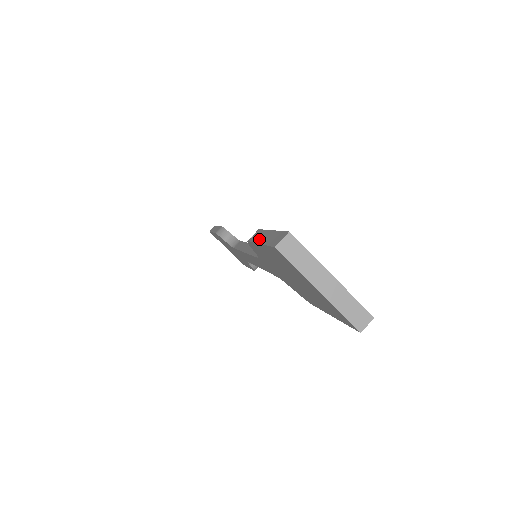
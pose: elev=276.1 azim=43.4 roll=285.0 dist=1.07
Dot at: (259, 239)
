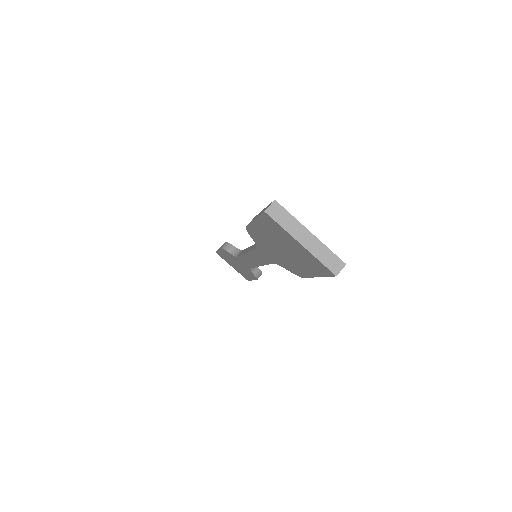
Dot at: (254, 219)
